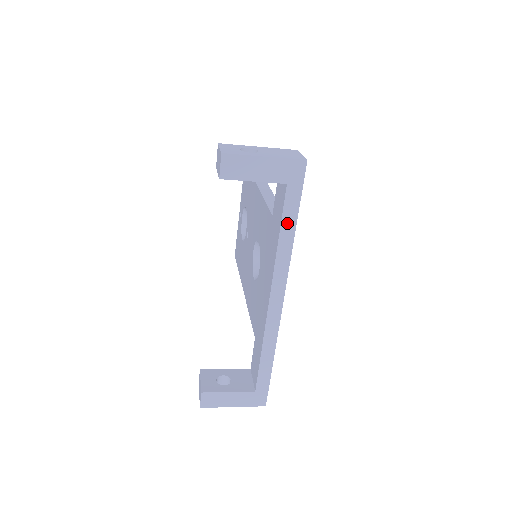
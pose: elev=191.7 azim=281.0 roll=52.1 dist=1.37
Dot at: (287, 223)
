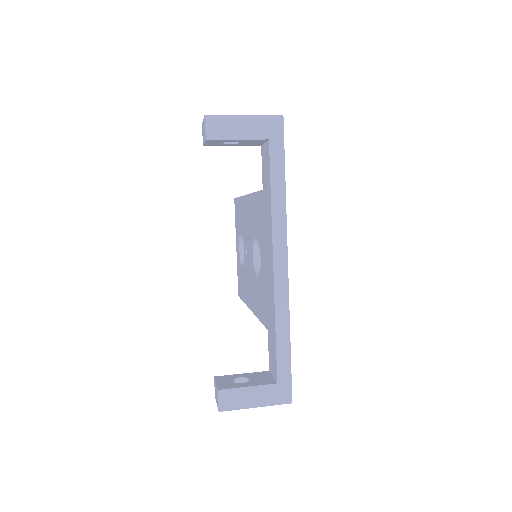
Dot at: (276, 179)
